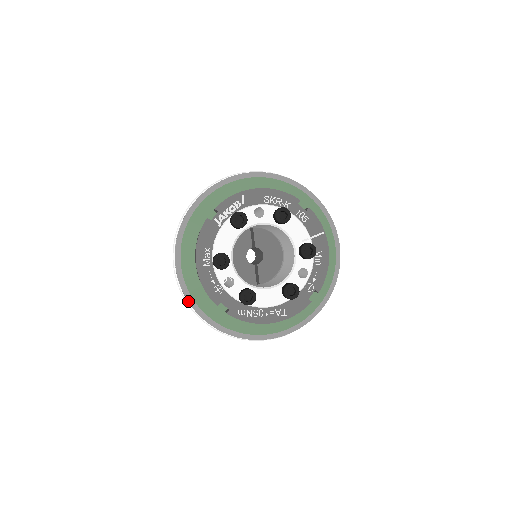
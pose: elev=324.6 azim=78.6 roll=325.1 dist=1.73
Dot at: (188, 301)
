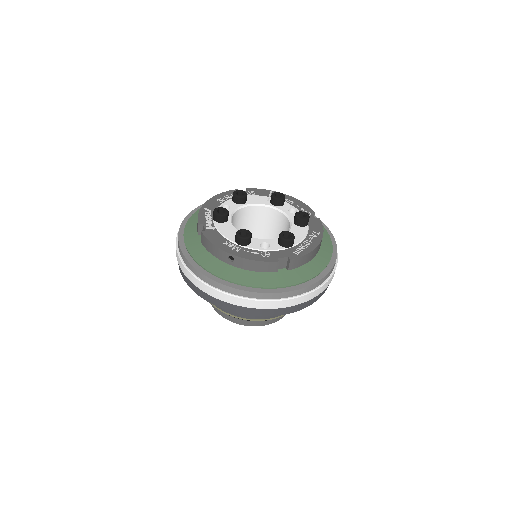
Dot at: (258, 292)
